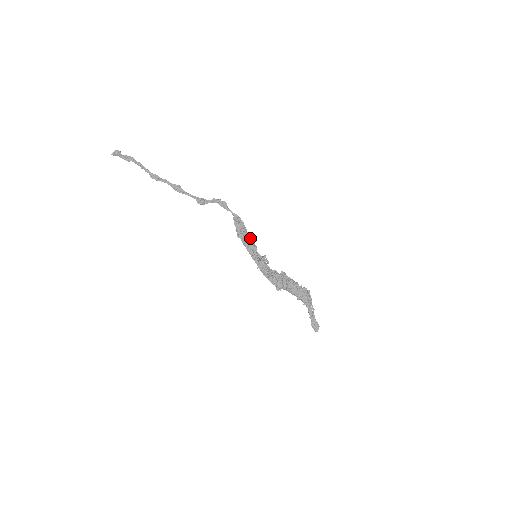
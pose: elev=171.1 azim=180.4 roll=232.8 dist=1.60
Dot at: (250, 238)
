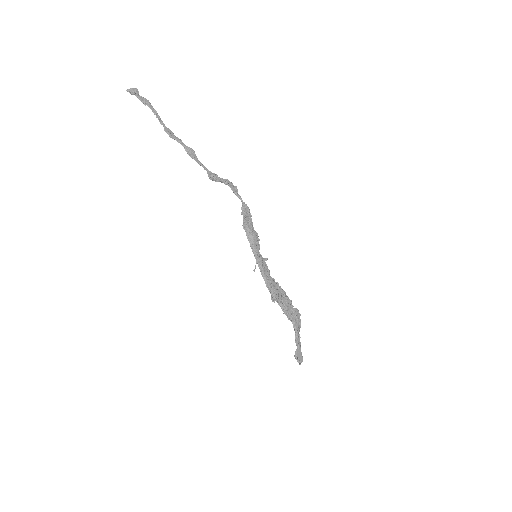
Dot at: (256, 233)
